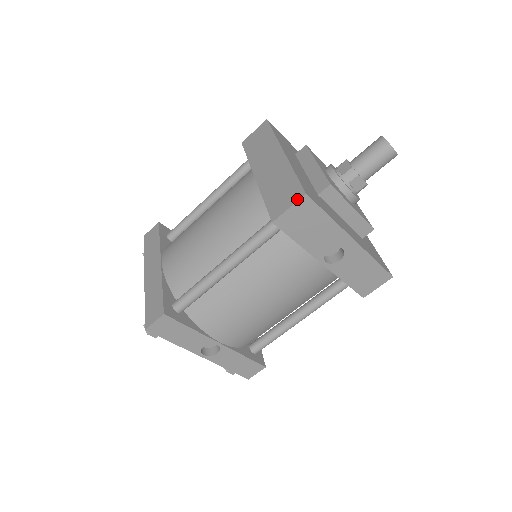
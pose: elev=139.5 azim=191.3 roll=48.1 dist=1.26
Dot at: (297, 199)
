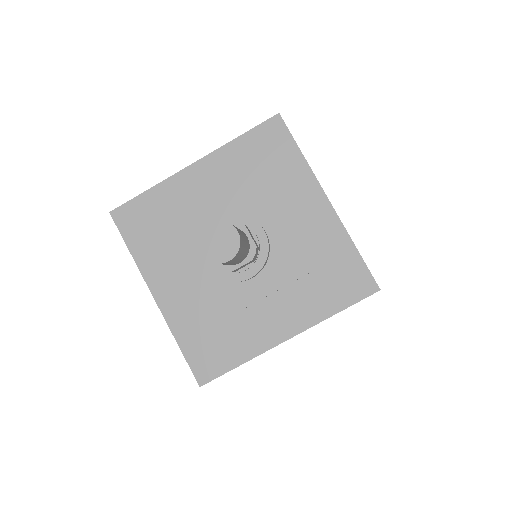
Dot at: occluded
